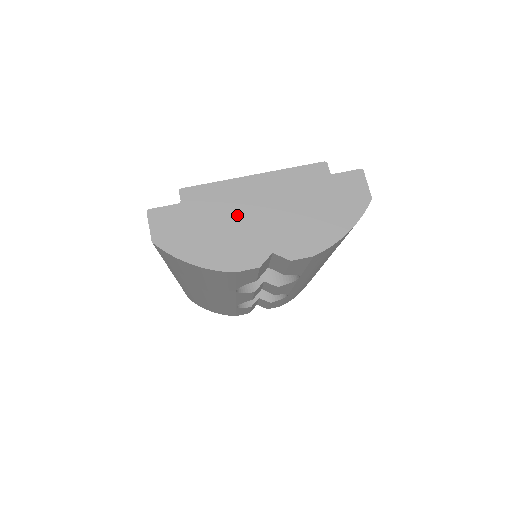
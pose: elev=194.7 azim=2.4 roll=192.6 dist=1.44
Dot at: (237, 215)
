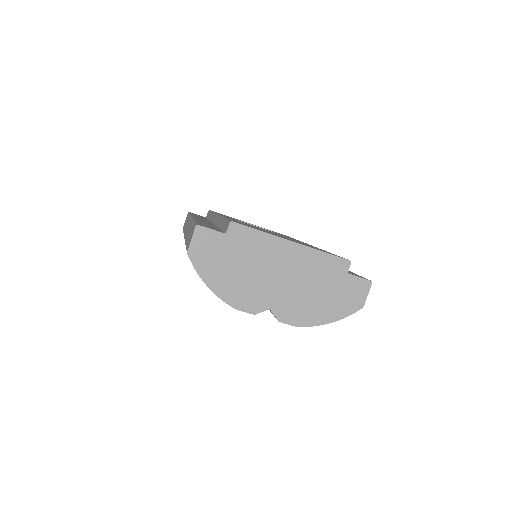
Dot at: (262, 267)
